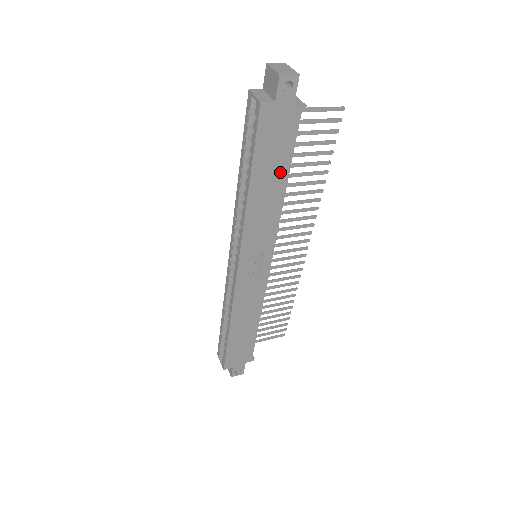
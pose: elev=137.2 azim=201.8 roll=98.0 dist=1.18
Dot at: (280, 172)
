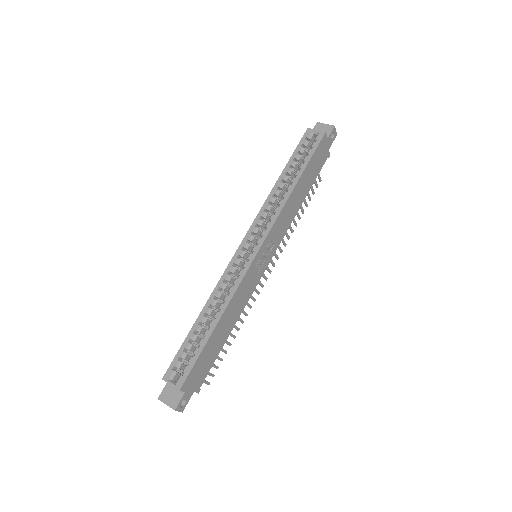
Dot at: (307, 187)
